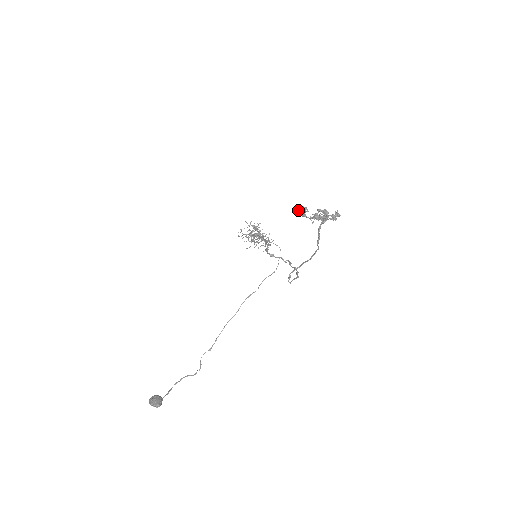
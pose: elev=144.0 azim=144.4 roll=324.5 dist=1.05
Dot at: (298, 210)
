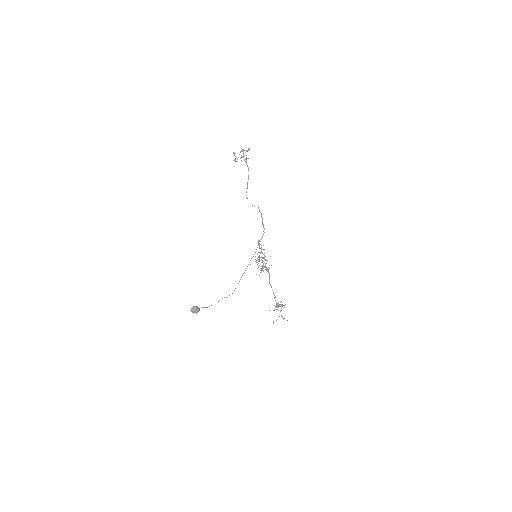
Dot at: (234, 159)
